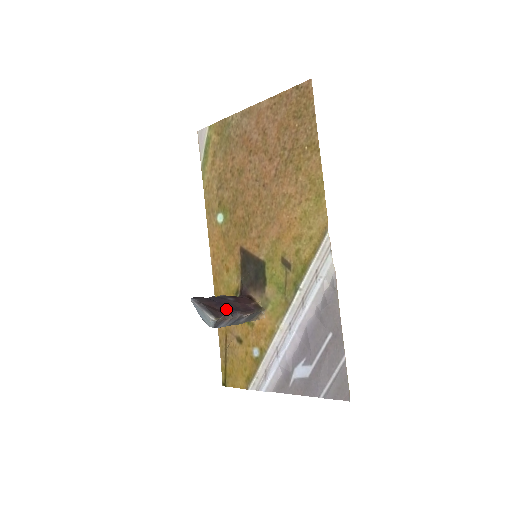
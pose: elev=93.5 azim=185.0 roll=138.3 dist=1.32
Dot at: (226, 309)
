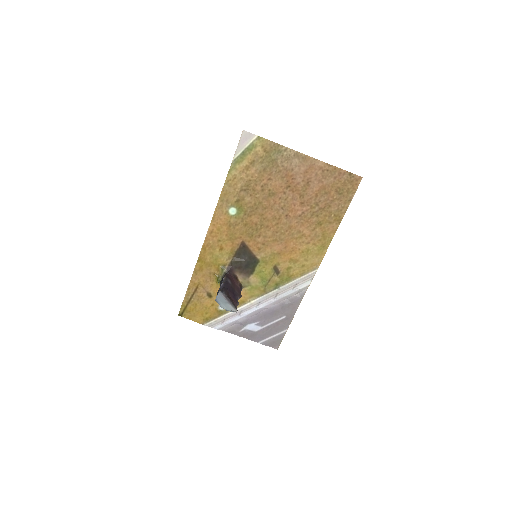
Dot at: (234, 296)
